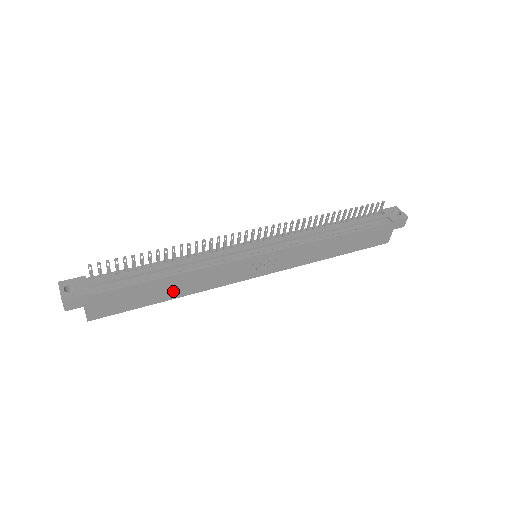
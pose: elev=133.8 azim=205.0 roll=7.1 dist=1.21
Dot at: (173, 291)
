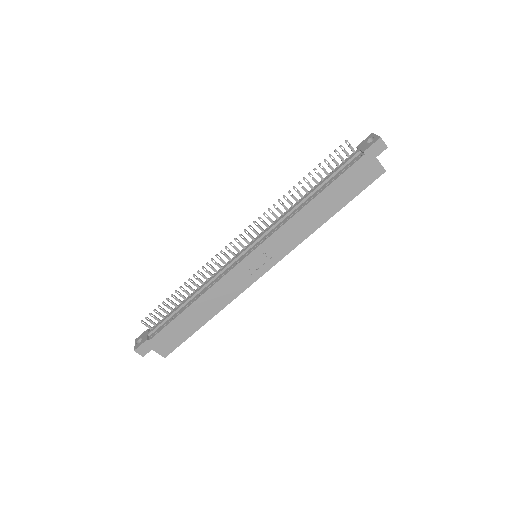
Dot at: (204, 314)
